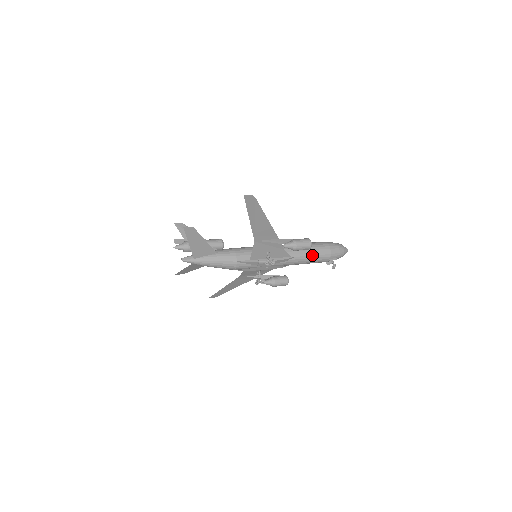
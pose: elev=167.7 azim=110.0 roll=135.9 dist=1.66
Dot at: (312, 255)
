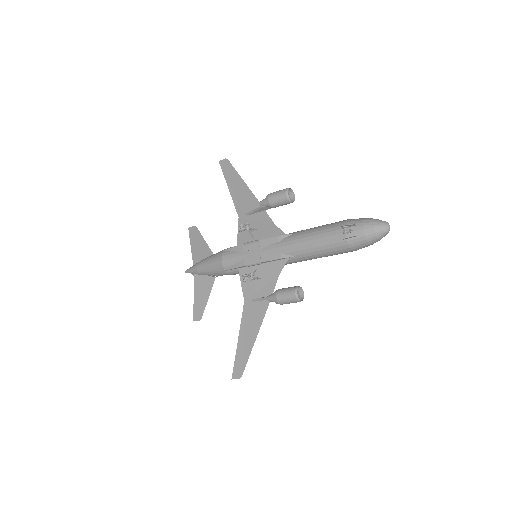
Dot at: (317, 229)
